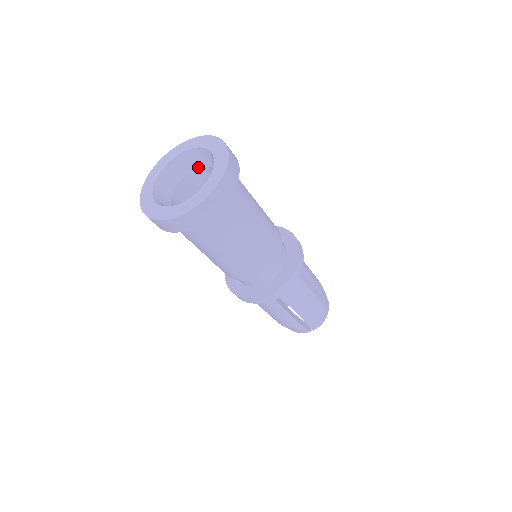
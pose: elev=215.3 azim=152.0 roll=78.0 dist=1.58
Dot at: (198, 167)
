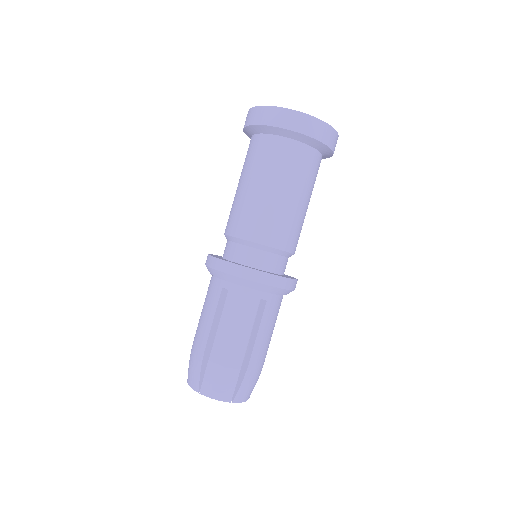
Dot at: occluded
